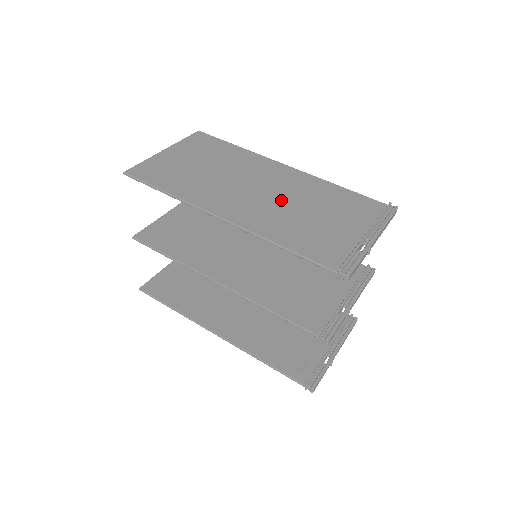
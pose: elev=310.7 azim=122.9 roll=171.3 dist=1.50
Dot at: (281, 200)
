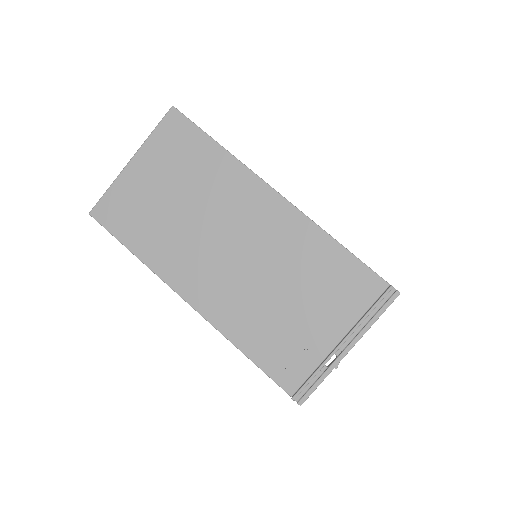
Dot at: (257, 272)
